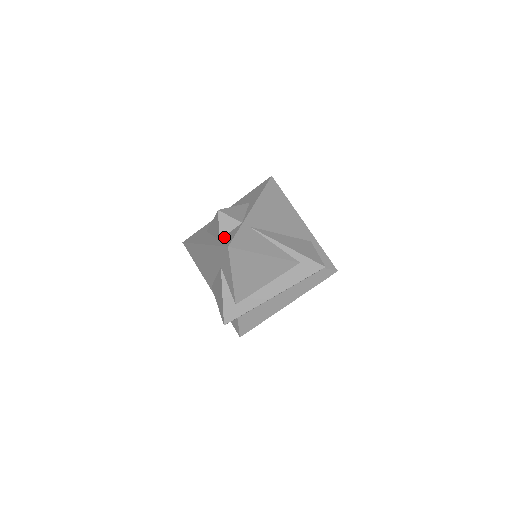
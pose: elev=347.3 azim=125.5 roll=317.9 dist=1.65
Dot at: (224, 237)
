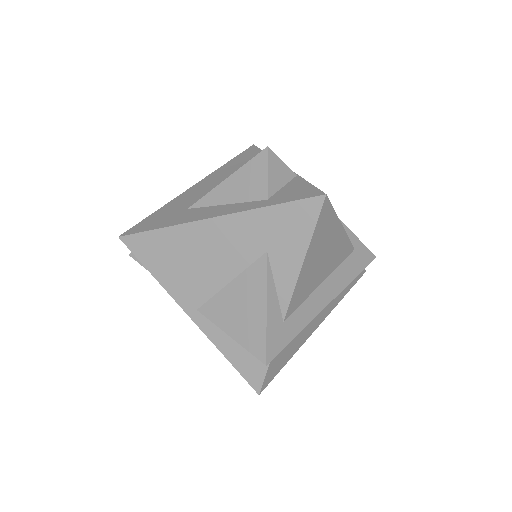
Dot at: (279, 194)
